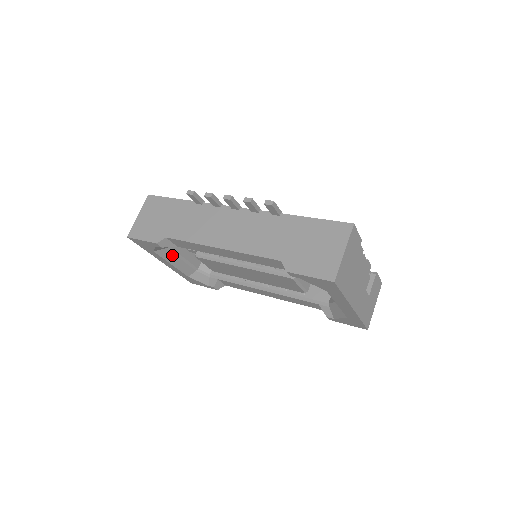
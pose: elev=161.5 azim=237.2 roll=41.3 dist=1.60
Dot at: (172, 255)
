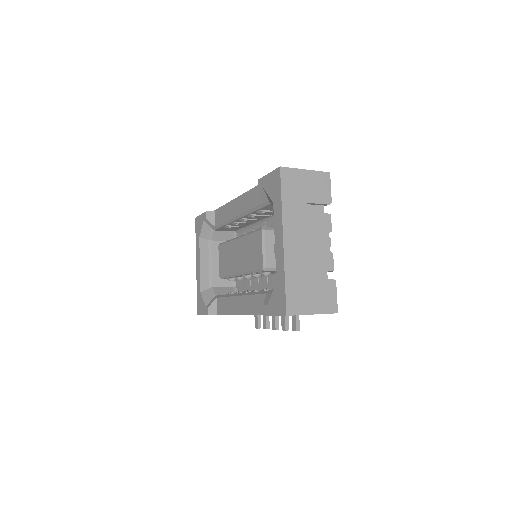
Dot at: (207, 252)
